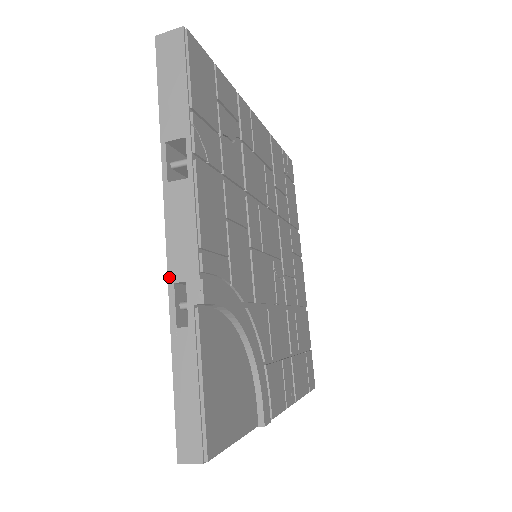
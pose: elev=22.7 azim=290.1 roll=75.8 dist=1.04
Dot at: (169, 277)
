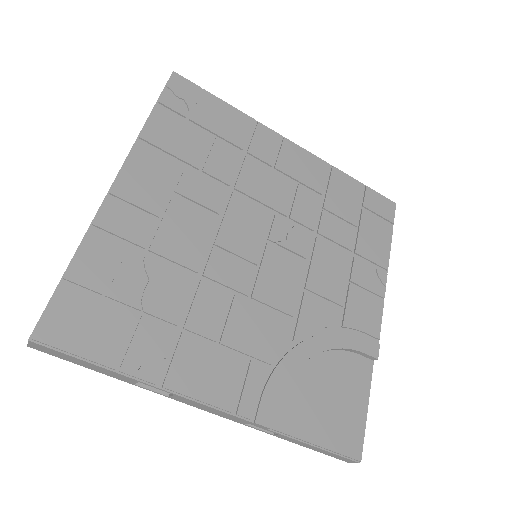
Dot at: occluded
